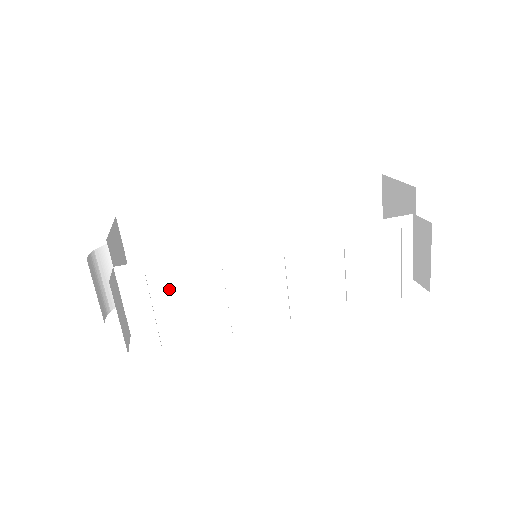
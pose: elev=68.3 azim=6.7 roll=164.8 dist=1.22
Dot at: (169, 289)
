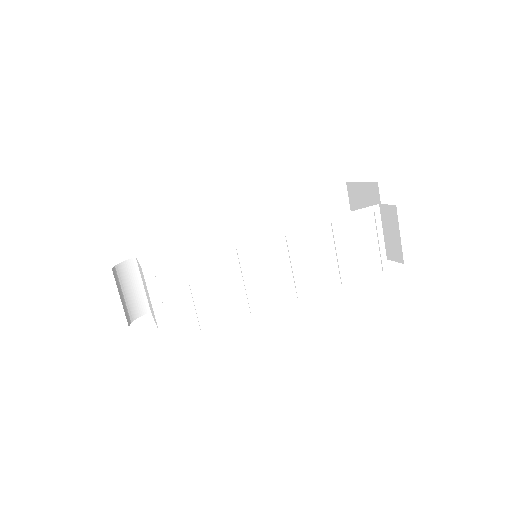
Dot at: (190, 285)
